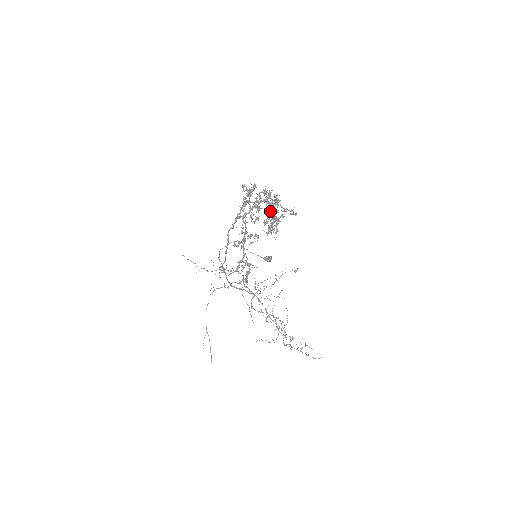
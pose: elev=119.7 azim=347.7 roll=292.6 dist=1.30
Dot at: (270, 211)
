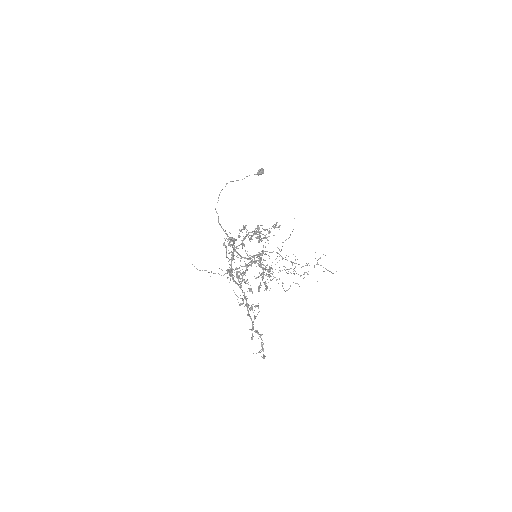
Dot at: (259, 276)
